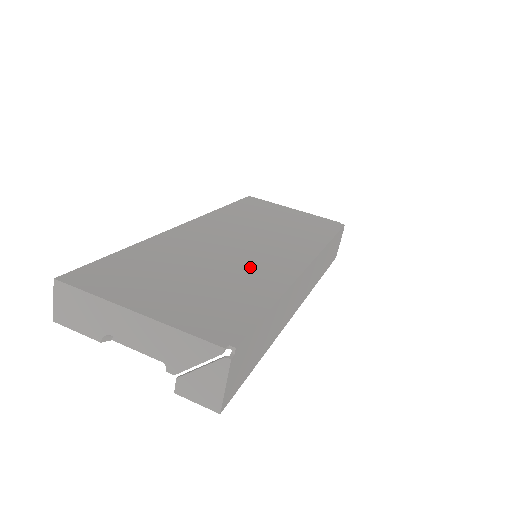
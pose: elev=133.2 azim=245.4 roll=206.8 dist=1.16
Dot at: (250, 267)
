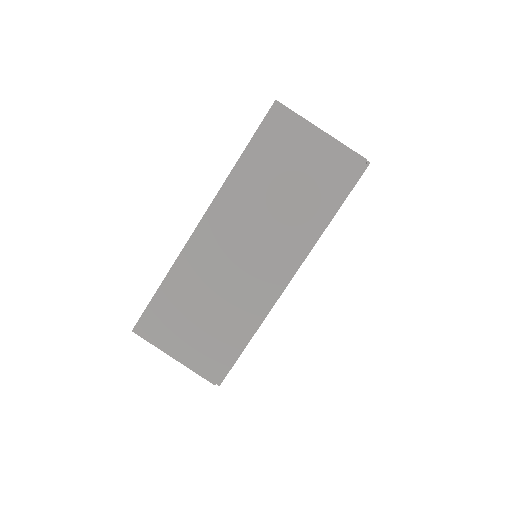
Dot at: (242, 295)
